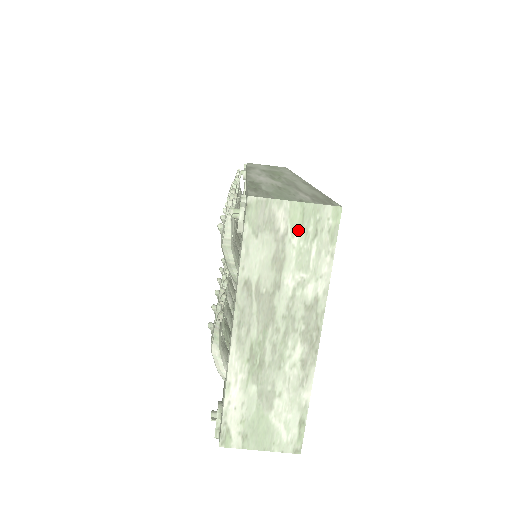
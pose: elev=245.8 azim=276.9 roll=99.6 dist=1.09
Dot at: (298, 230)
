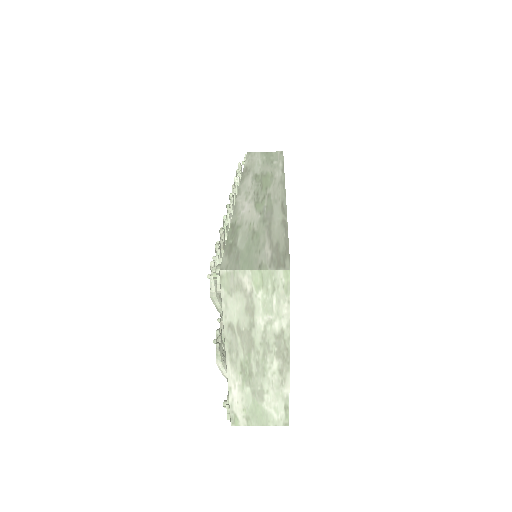
Dot at: (260, 288)
